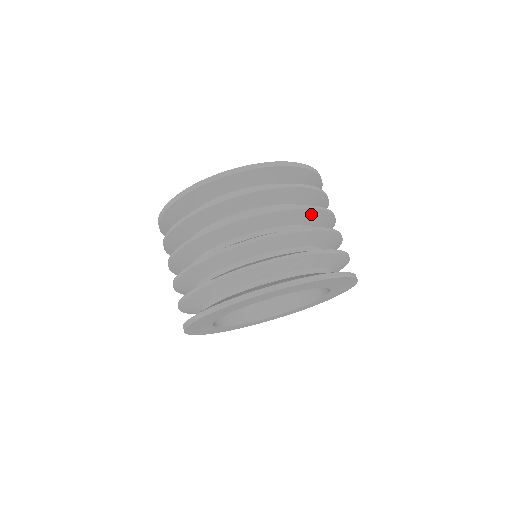
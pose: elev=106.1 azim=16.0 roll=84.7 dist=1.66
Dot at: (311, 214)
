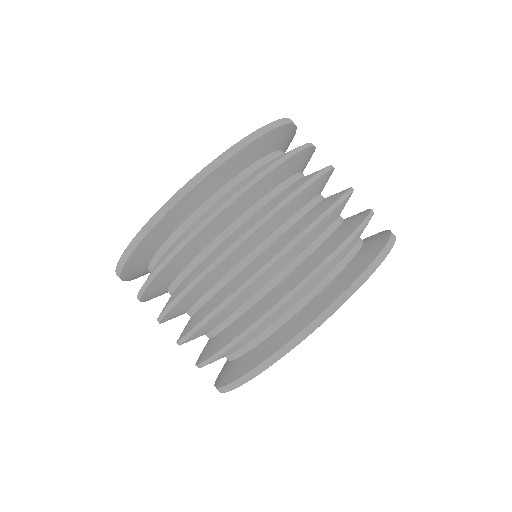
Dot at: (228, 260)
